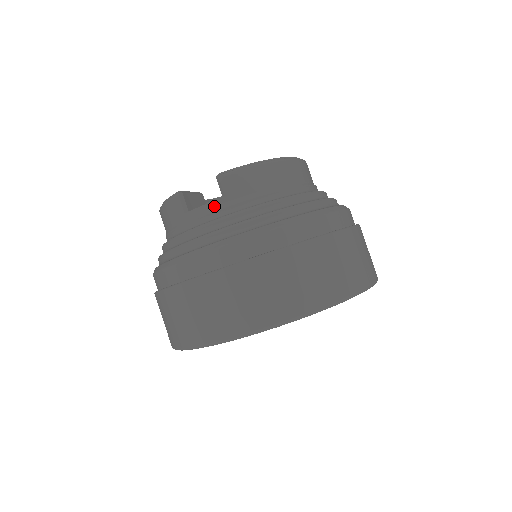
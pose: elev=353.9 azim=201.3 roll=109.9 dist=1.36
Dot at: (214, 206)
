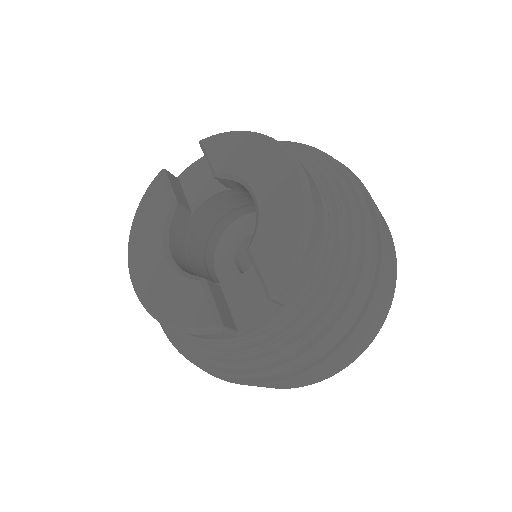
Dot at: (275, 318)
